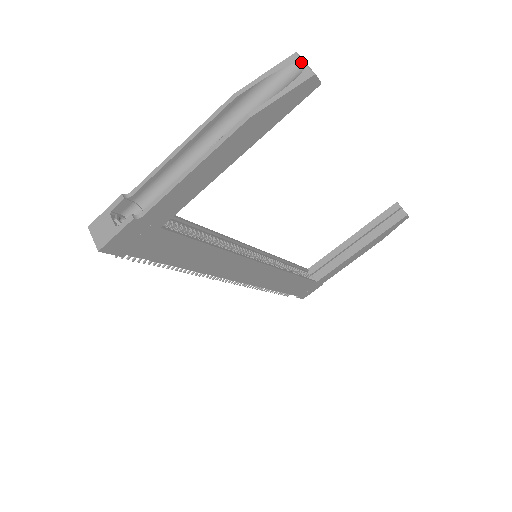
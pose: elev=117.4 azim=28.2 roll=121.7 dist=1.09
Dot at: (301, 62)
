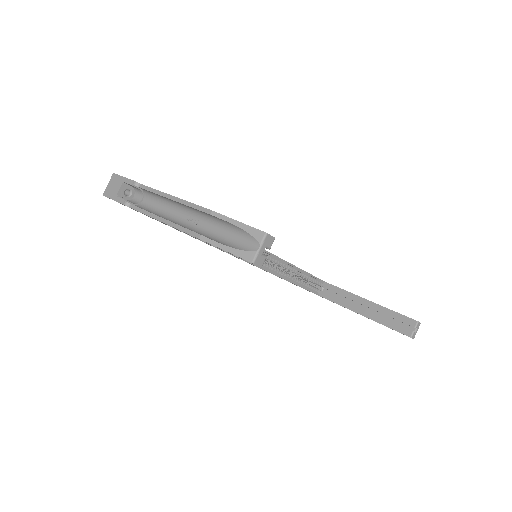
Dot at: (259, 244)
